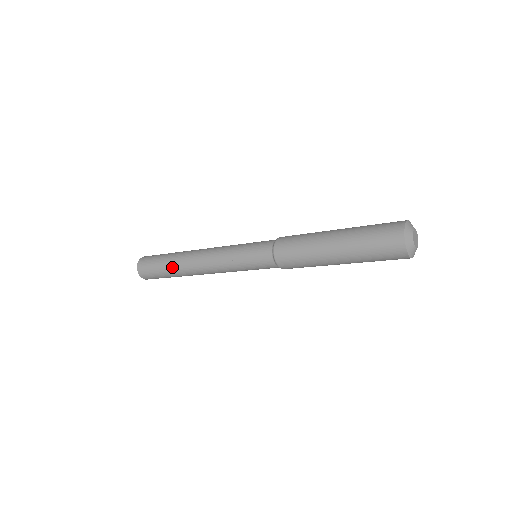
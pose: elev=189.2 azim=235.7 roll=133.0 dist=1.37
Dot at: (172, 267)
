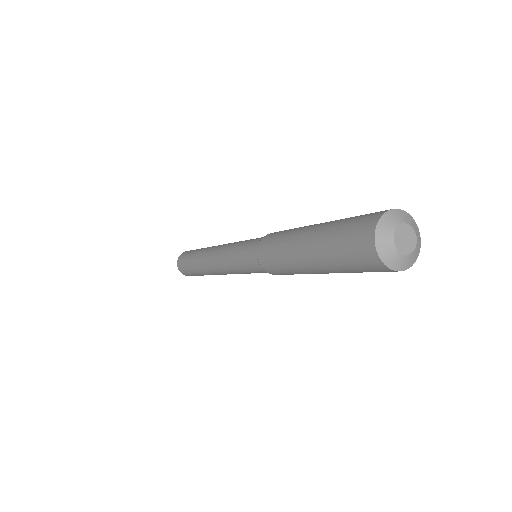
Dot at: (203, 274)
